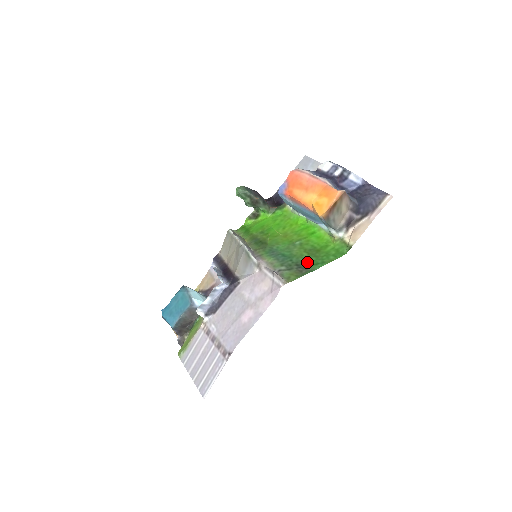
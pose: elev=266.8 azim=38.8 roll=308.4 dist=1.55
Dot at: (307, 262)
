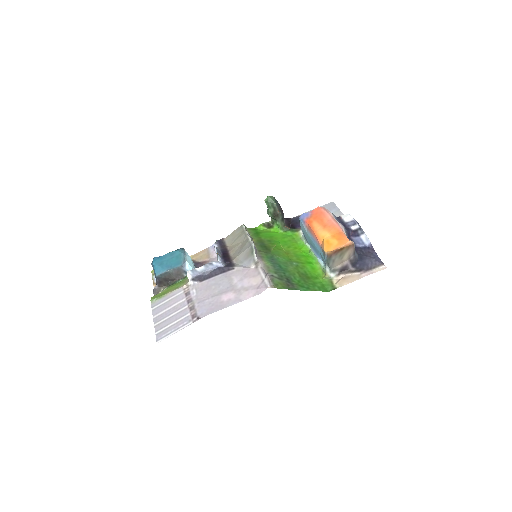
Dot at: (296, 281)
